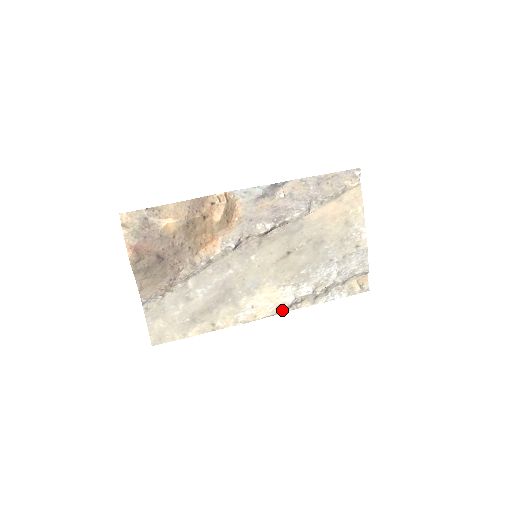
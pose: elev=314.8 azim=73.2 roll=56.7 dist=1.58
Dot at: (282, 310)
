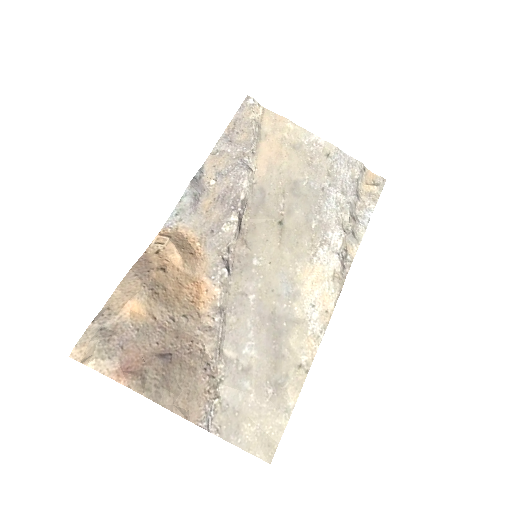
Dot at: (341, 279)
